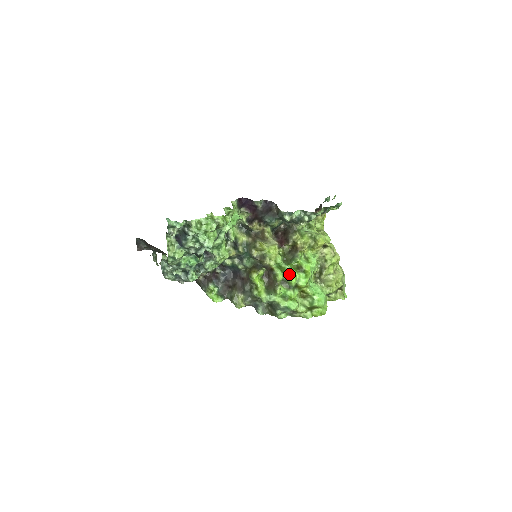
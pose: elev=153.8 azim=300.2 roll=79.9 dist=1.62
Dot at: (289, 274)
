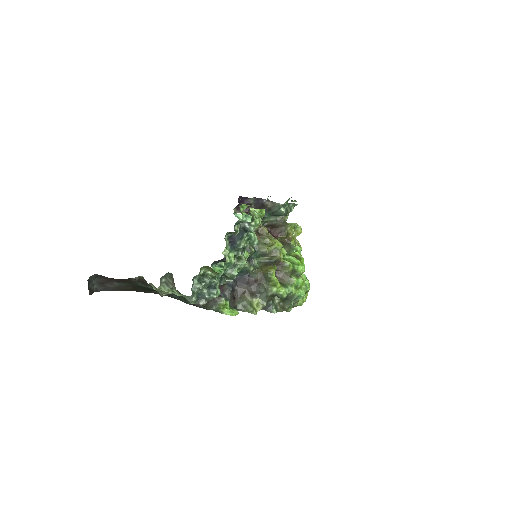
Dot at: (297, 263)
